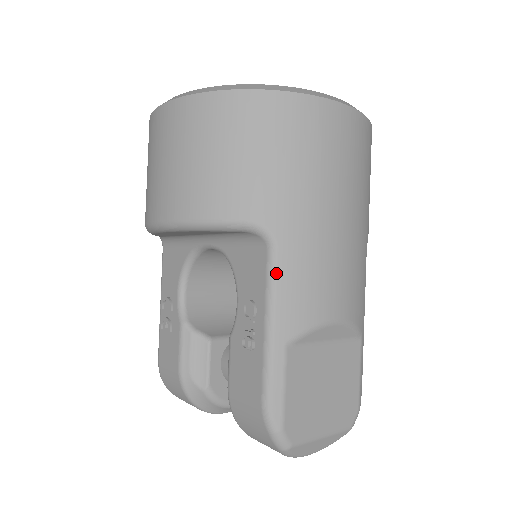
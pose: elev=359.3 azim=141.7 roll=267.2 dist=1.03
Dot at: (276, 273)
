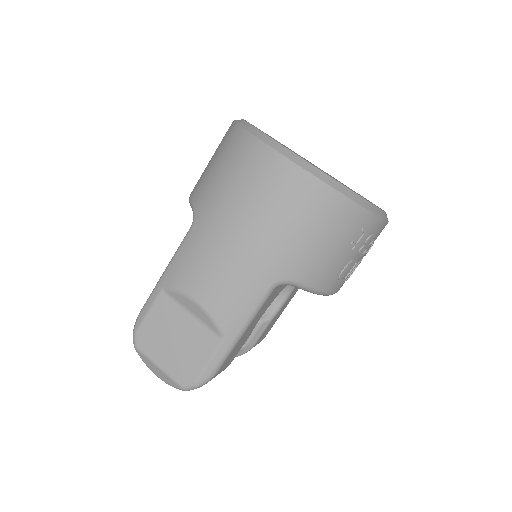
Dot at: (182, 243)
